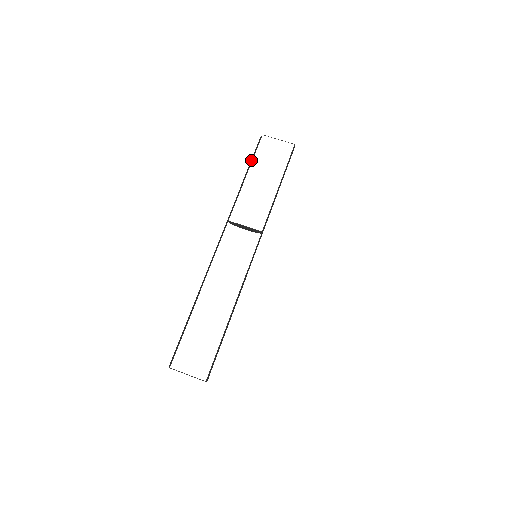
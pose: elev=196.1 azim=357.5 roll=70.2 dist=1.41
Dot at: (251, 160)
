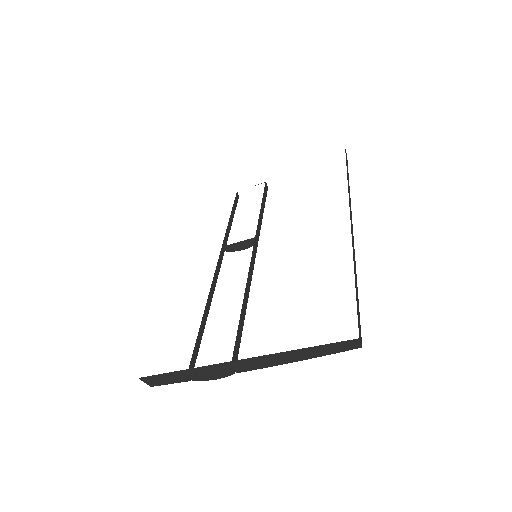
Dot at: (233, 208)
